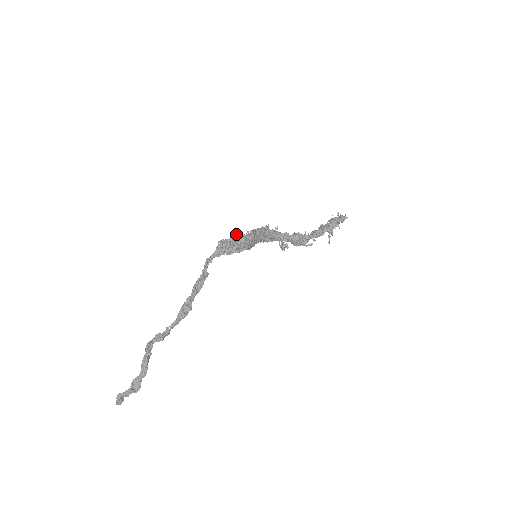
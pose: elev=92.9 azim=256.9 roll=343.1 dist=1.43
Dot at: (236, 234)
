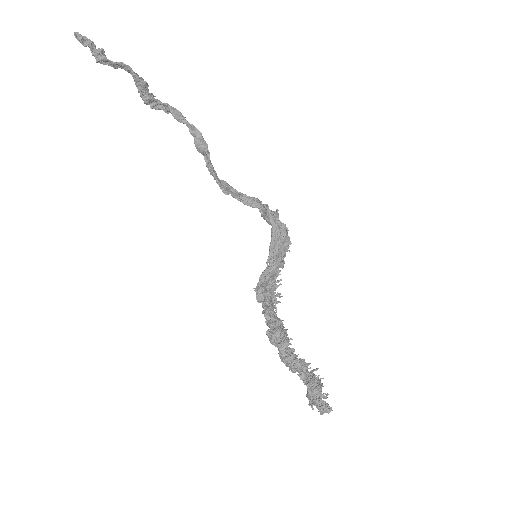
Dot at: occluded
